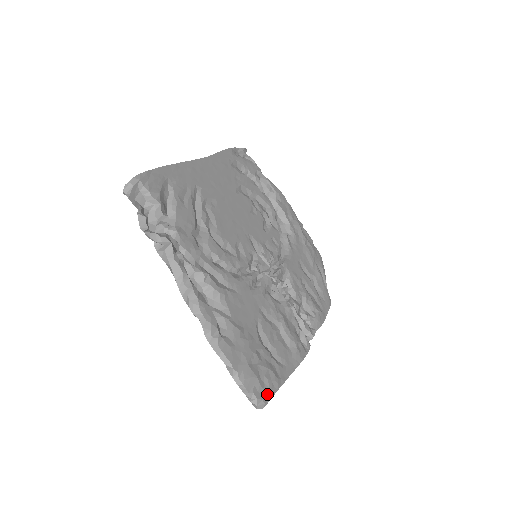
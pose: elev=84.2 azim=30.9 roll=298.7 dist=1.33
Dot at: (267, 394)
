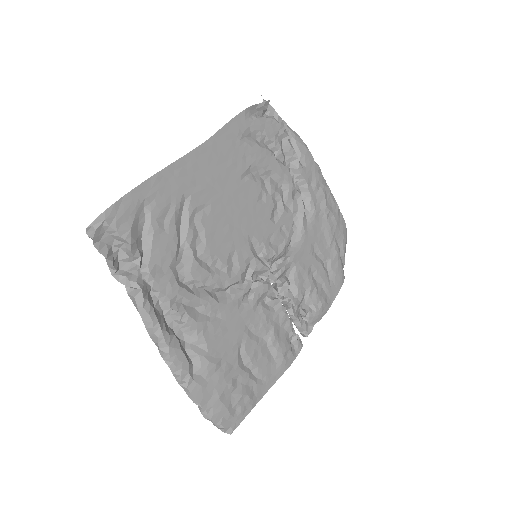
Dot at: (237, 419)
